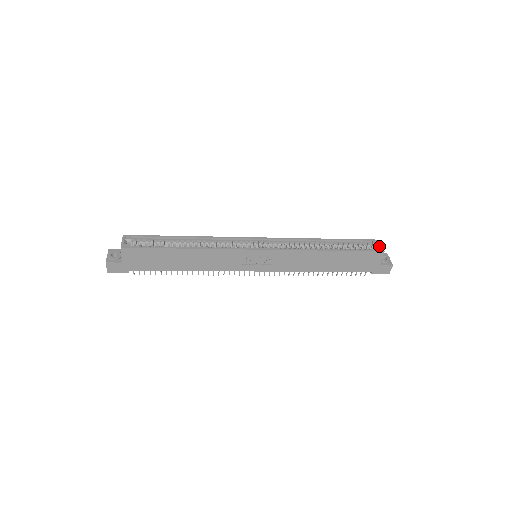
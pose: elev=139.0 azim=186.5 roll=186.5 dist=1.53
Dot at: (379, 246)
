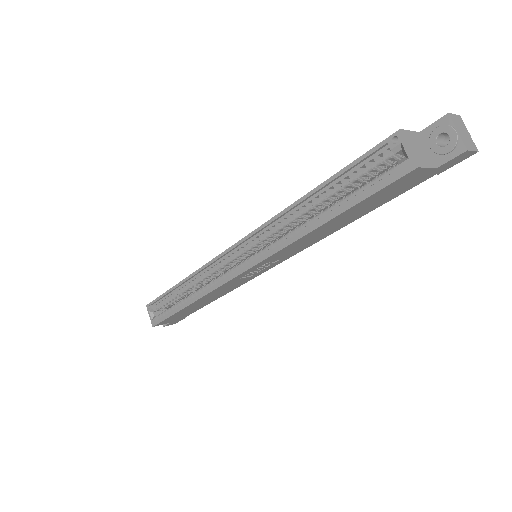
Dot at: (404, 153)
